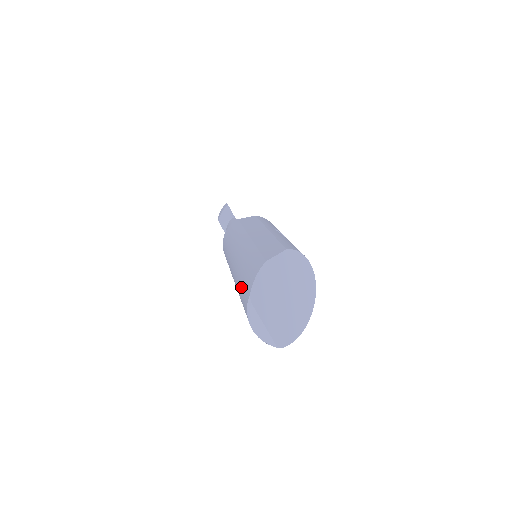
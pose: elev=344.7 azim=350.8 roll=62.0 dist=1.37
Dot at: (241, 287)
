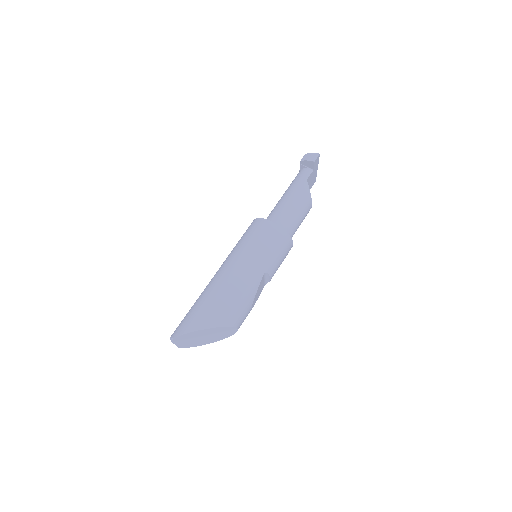
Dot at: (187, 315)
